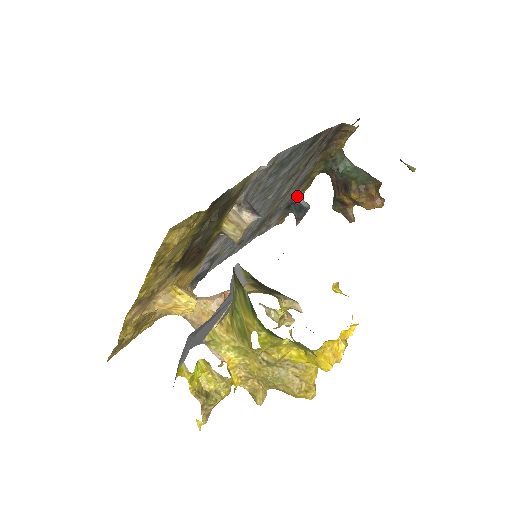
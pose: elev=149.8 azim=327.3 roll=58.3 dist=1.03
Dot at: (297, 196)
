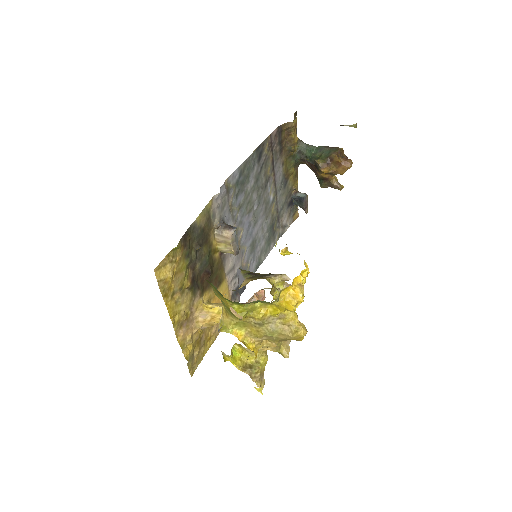
Dot at: (292, 192)
